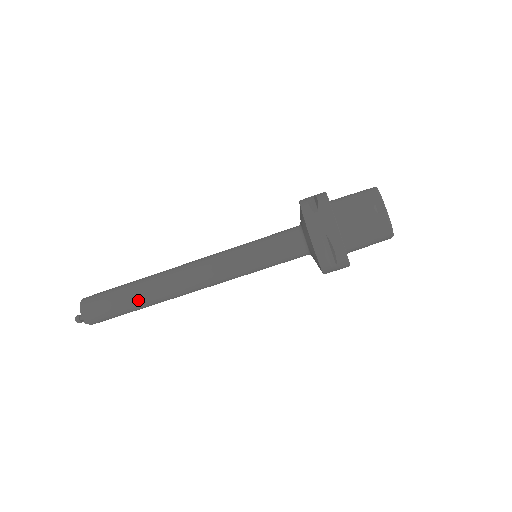
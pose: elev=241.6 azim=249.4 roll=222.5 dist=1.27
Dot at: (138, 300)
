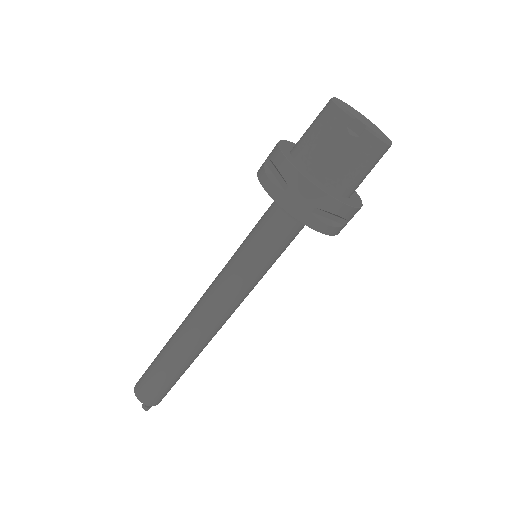
Dot at: (181, 366)
